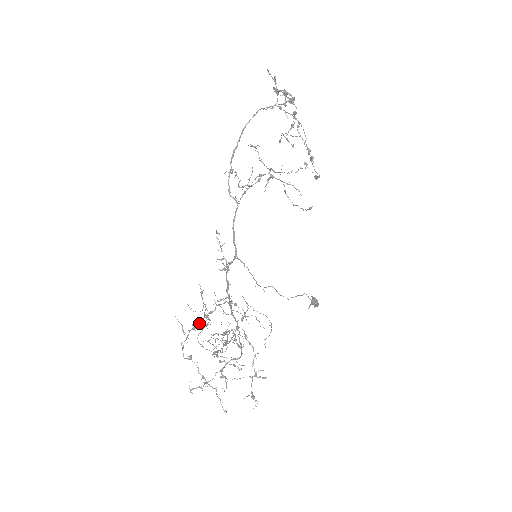
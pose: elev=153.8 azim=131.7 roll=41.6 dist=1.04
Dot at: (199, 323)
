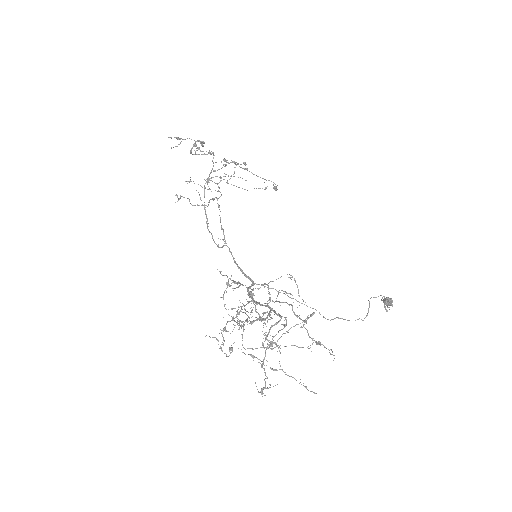
Dot at: (227, 322)
